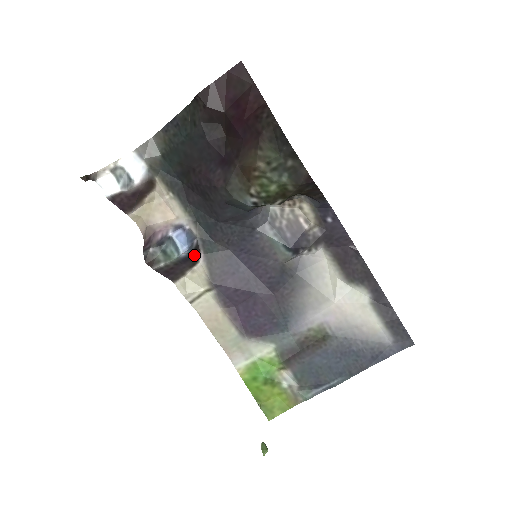
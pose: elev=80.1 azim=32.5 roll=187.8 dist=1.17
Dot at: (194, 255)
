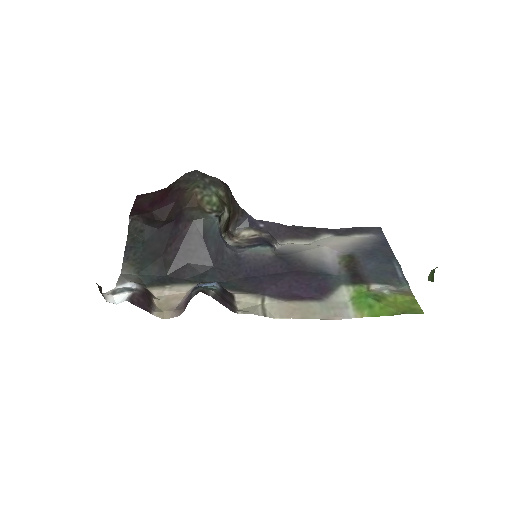
Dot at: (225, 291)
